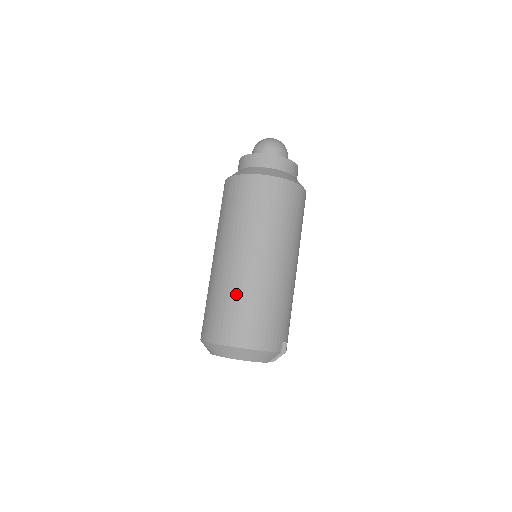
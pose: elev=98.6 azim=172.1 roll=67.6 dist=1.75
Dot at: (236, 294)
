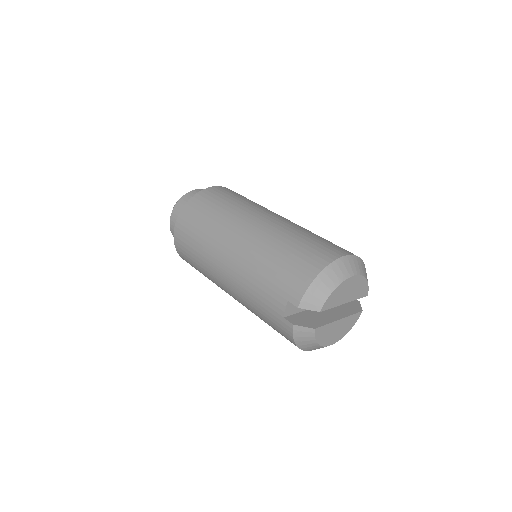
Dot at: (305, 231)
